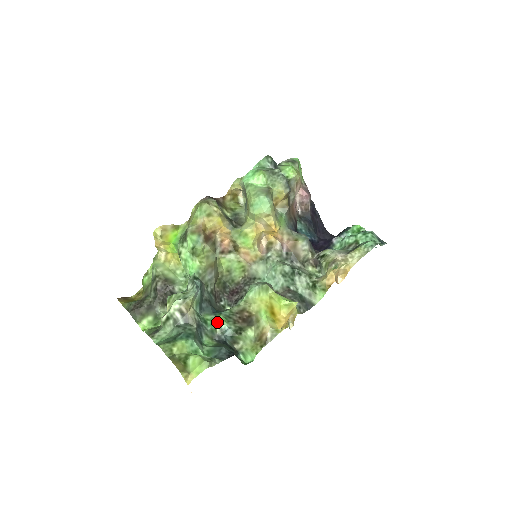
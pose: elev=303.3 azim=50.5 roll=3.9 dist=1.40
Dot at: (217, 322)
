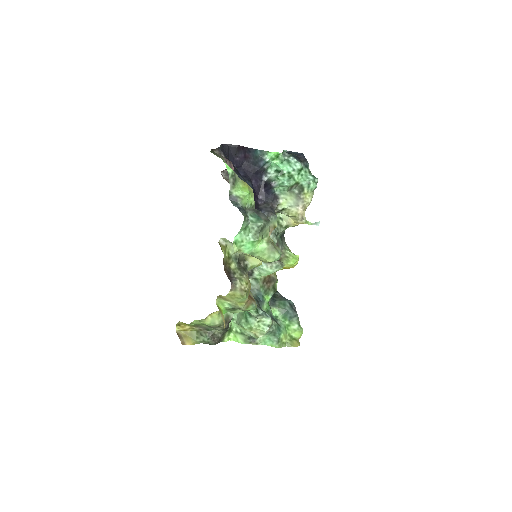
Dot at: (268, 302)
